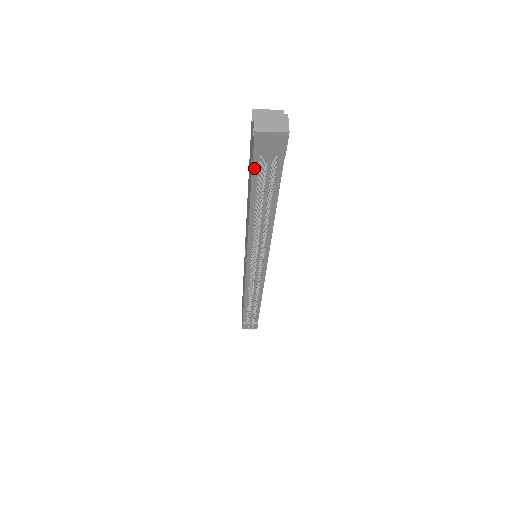
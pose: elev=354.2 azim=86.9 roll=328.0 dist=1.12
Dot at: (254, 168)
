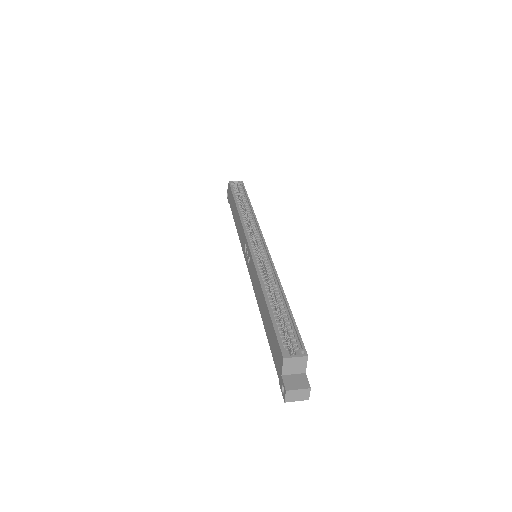
Dot at: (276, 365)
